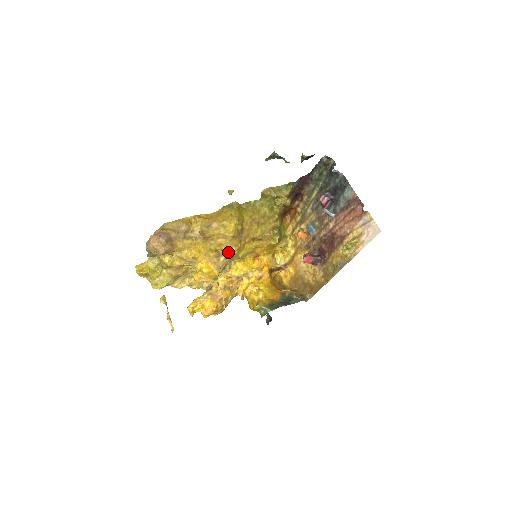
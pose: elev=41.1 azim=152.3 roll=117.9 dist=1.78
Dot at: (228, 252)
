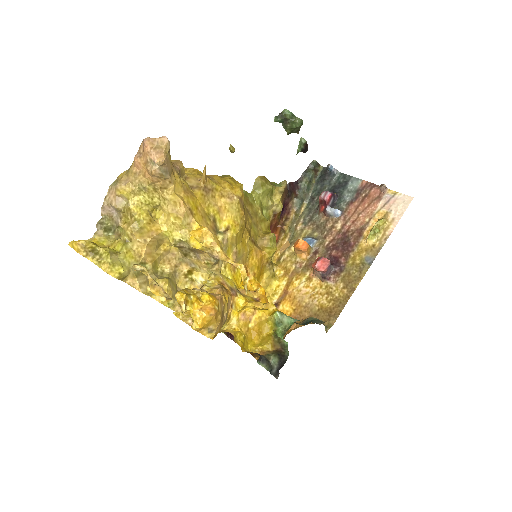
Dot at: (231, 224)
